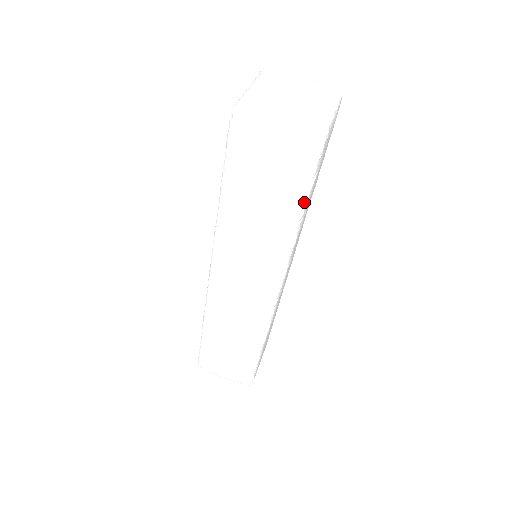
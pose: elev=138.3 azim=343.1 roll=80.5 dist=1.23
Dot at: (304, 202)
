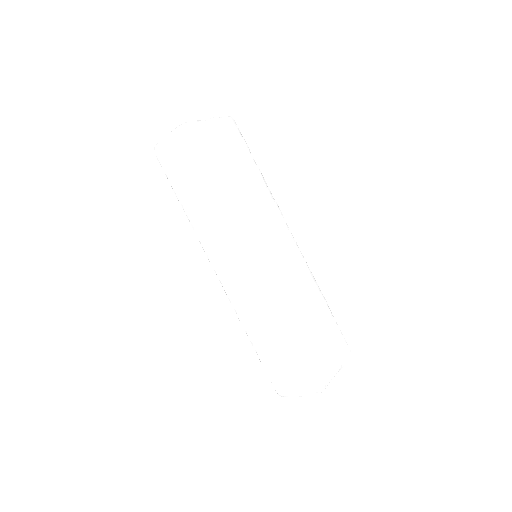
Dot at: (207, 168)
